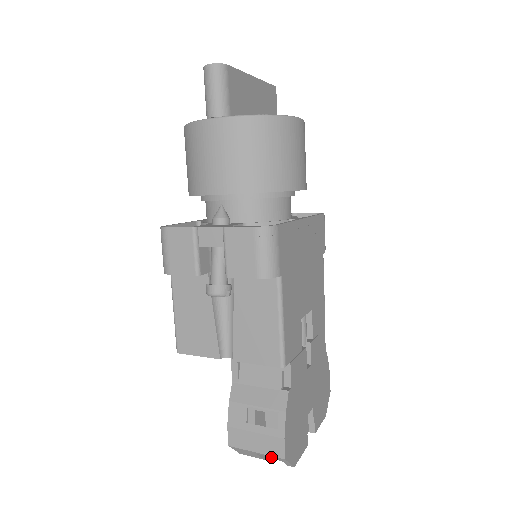
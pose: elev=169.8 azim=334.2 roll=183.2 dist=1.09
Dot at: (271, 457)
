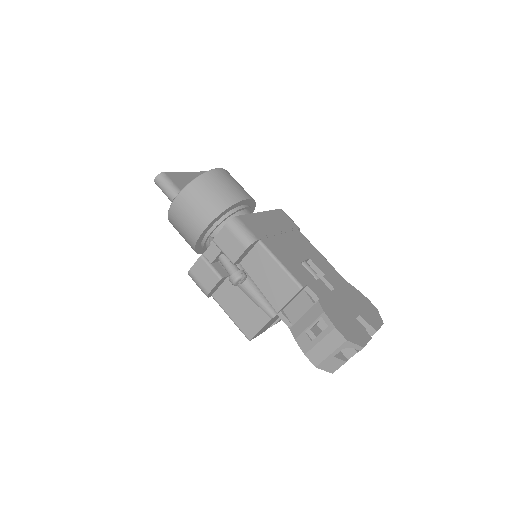
Dot at: (341, 349)
